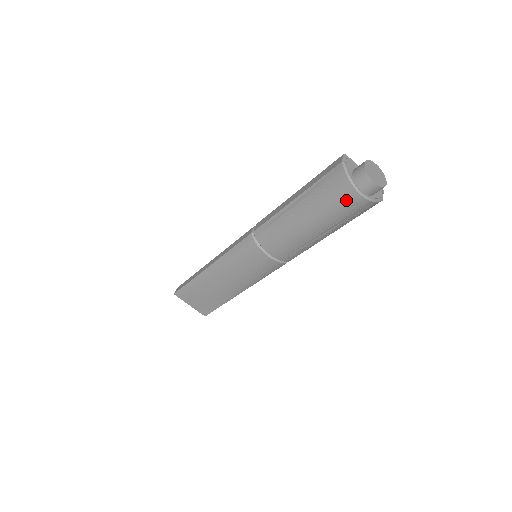
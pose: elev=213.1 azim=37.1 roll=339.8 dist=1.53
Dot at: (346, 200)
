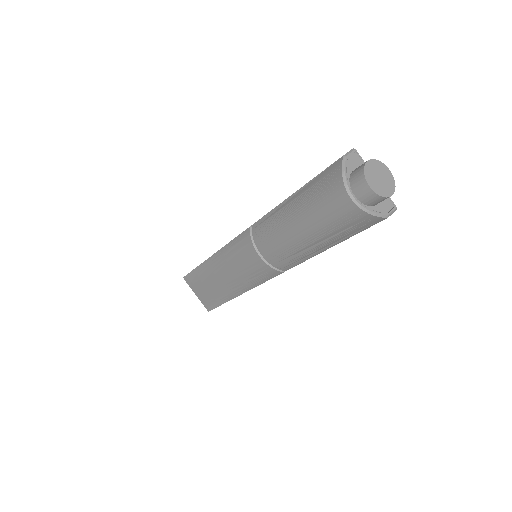
Dot at: (336, 203)
